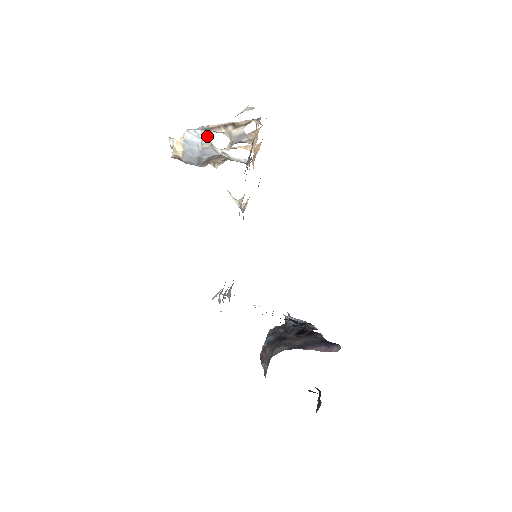
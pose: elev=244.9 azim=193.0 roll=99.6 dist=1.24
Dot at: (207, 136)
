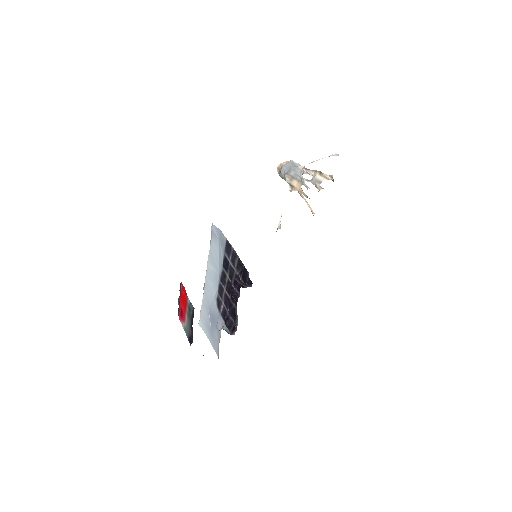
Dot at: (304, 169)
